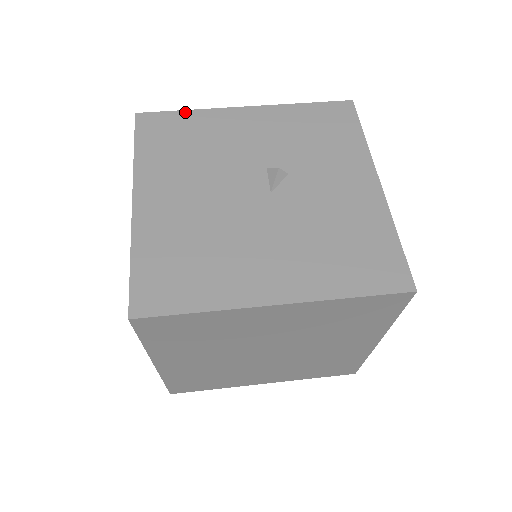
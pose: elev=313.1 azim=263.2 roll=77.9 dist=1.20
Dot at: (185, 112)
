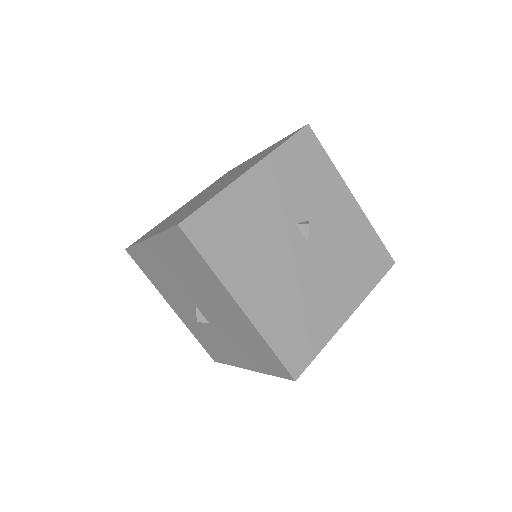
Dot at: (213, 201)
